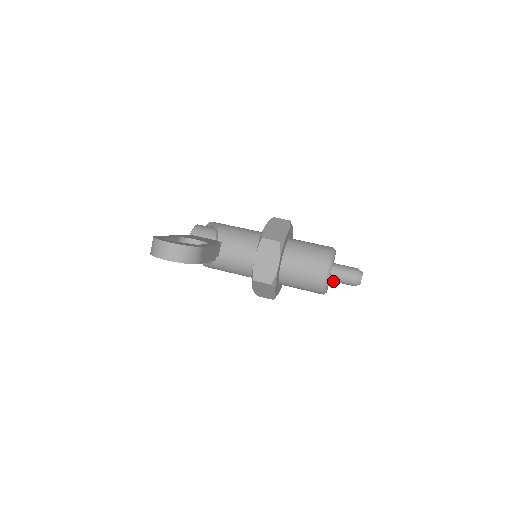
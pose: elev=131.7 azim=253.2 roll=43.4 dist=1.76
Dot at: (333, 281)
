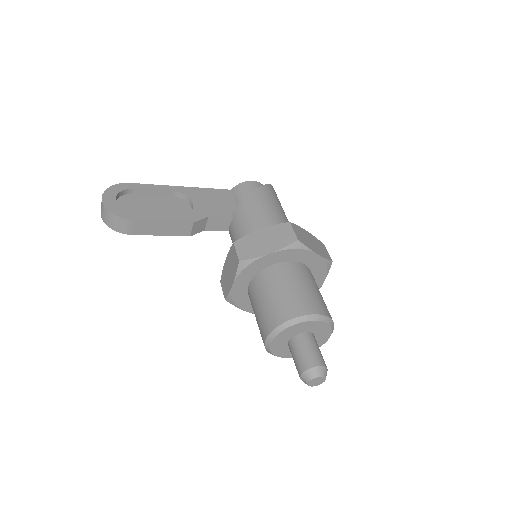
Dot at: occluded
